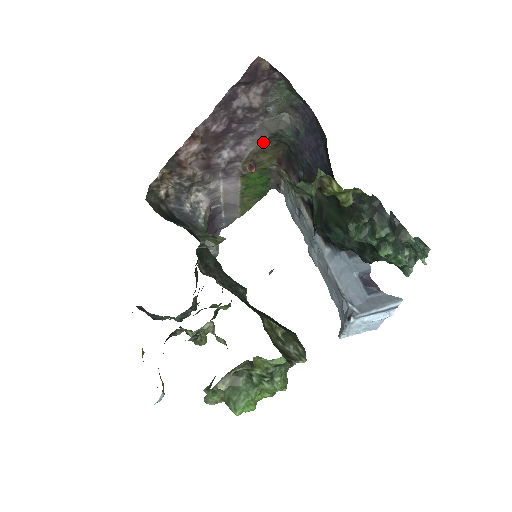
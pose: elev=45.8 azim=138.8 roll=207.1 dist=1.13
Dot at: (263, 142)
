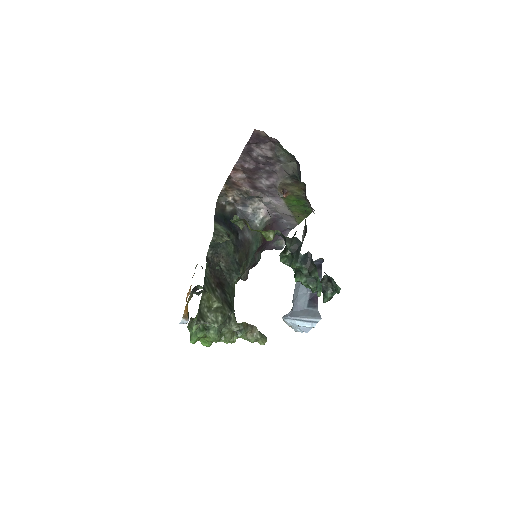
Dot at: (286, 178)
